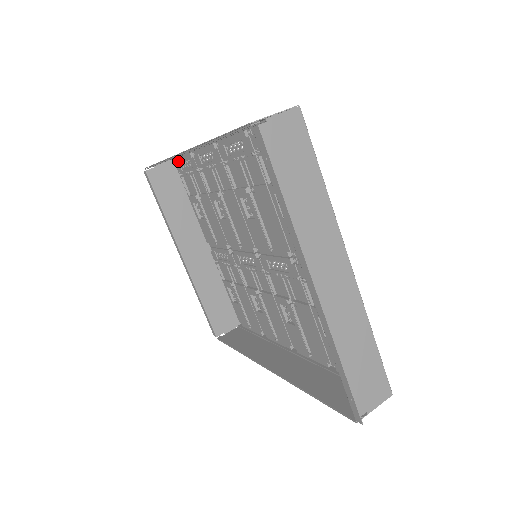
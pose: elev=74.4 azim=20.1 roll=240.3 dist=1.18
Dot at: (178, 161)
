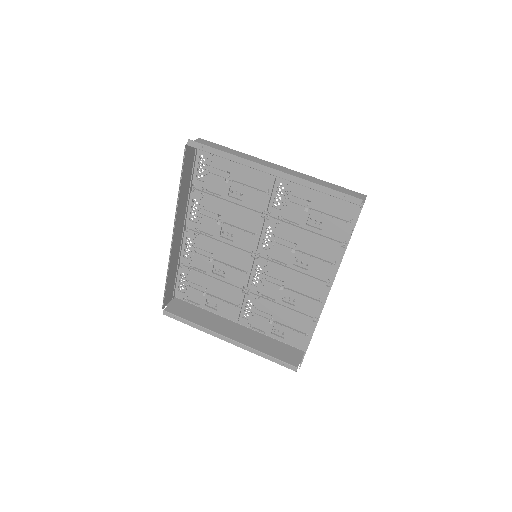
Dot at: (177, 290)
